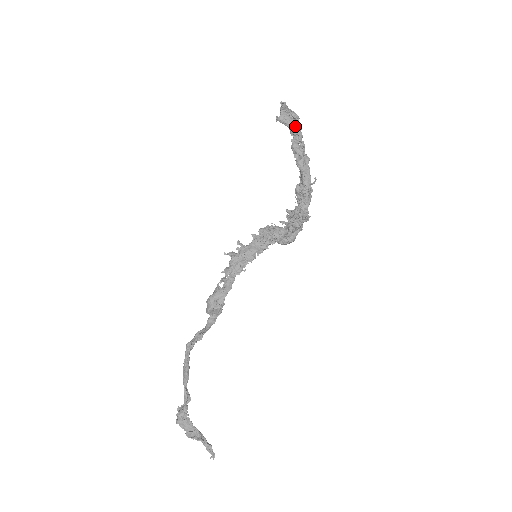
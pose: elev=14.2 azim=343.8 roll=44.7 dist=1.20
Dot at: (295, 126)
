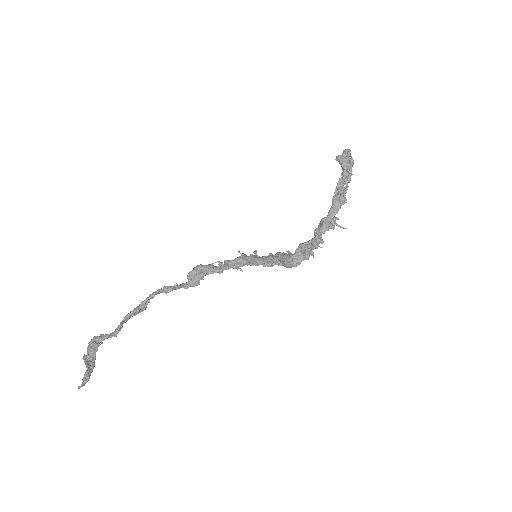
Dot at: (347, 167)
